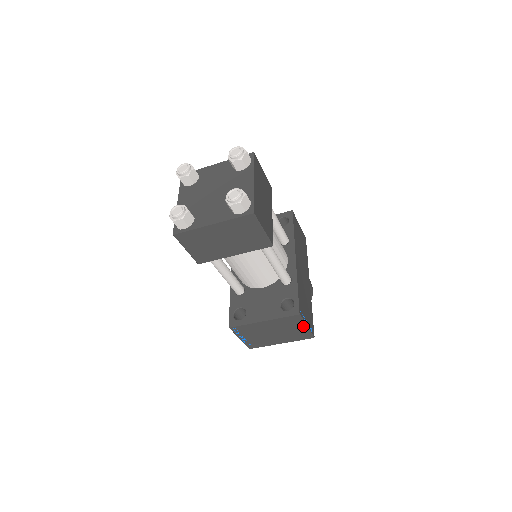
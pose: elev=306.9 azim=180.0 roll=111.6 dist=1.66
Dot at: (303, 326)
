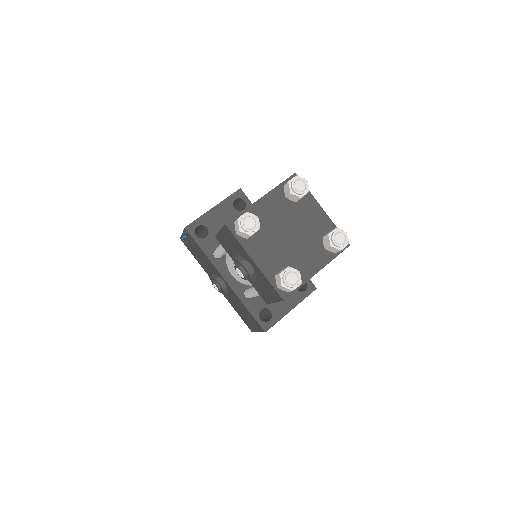
Dot at: occluded
